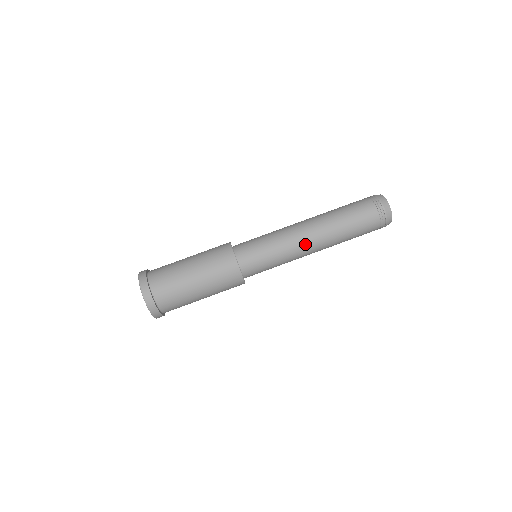
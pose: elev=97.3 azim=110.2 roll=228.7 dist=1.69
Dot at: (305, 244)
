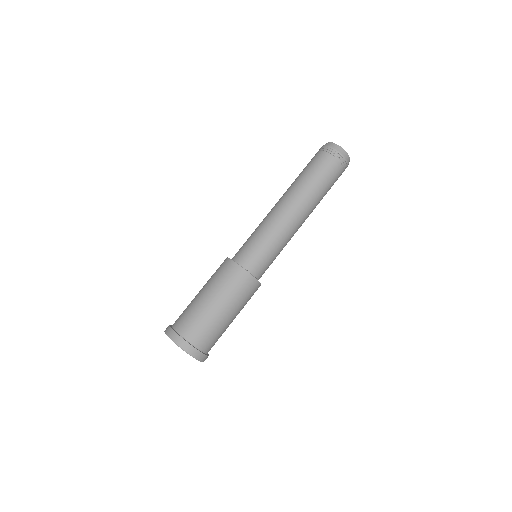
Dot at: (291, 219)
